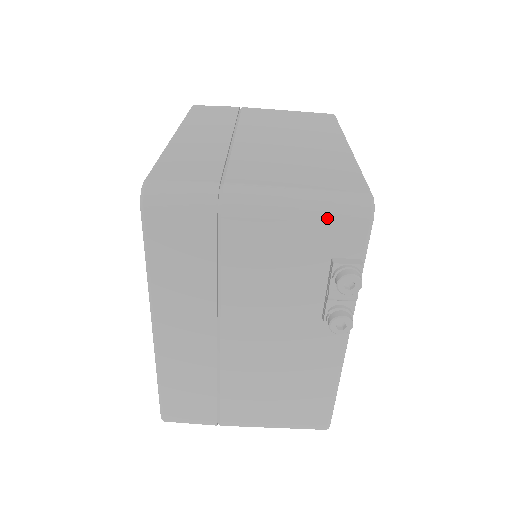
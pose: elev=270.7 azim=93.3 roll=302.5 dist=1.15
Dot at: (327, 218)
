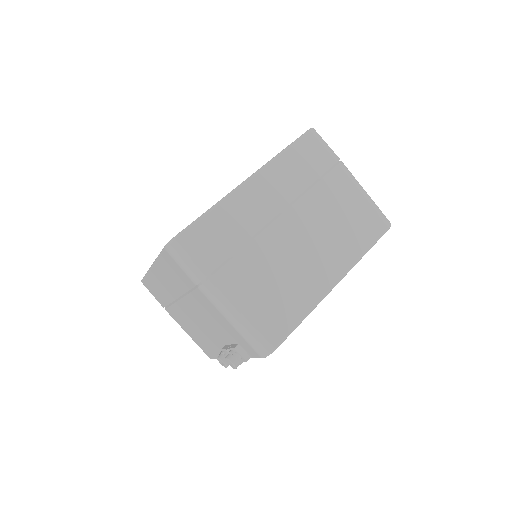
Dot at: (243, 337)
